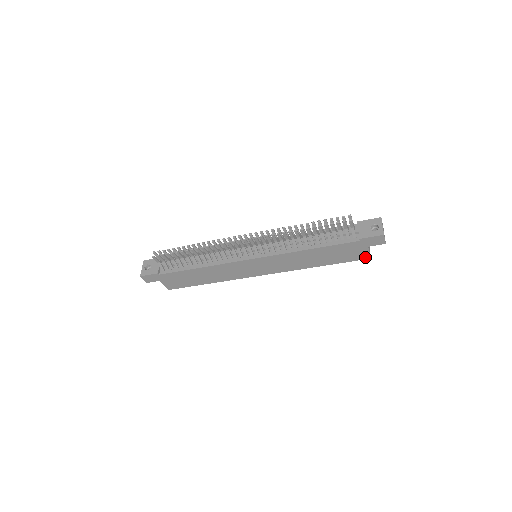
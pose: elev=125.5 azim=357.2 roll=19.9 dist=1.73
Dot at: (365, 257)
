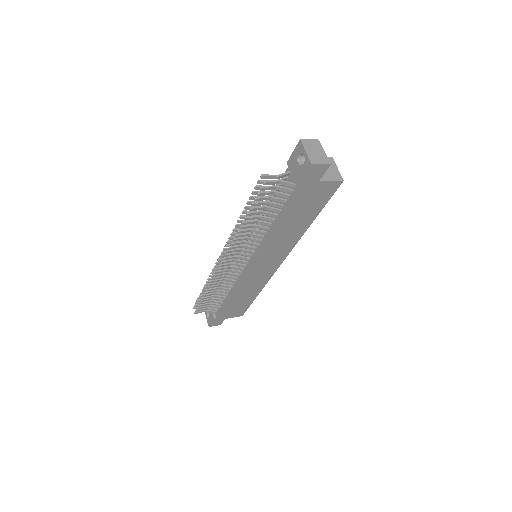
Dot at: (336, 186)
